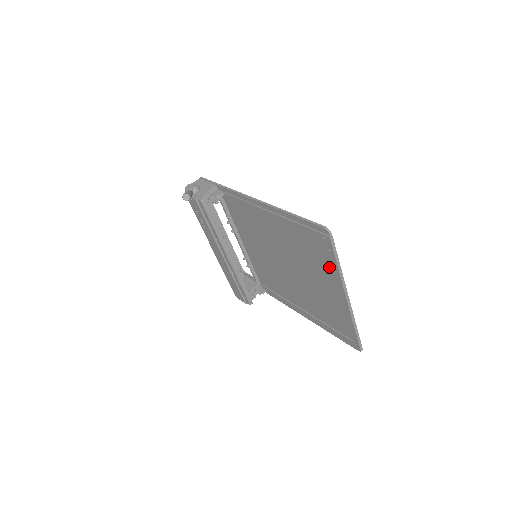
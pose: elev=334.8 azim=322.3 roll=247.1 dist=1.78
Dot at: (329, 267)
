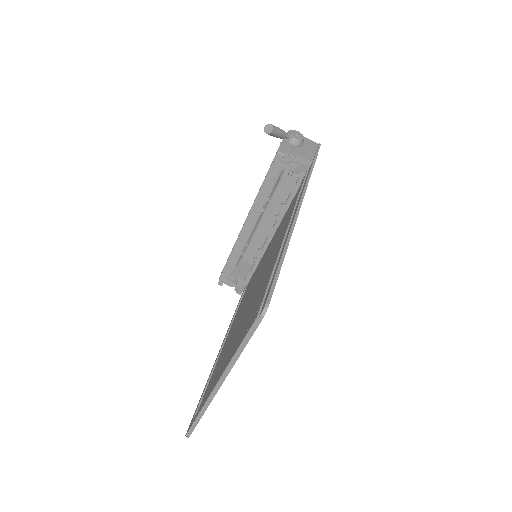
Dot at: occluded
